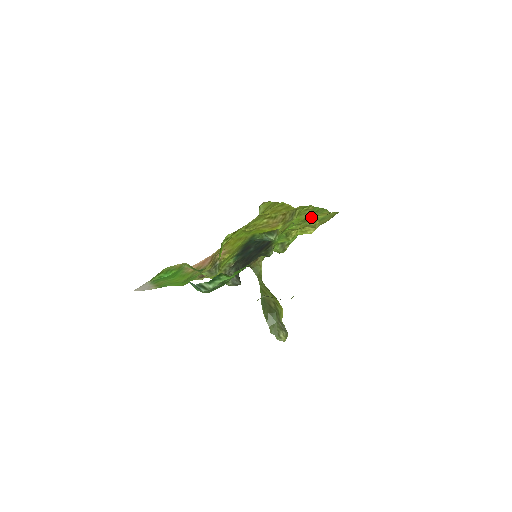
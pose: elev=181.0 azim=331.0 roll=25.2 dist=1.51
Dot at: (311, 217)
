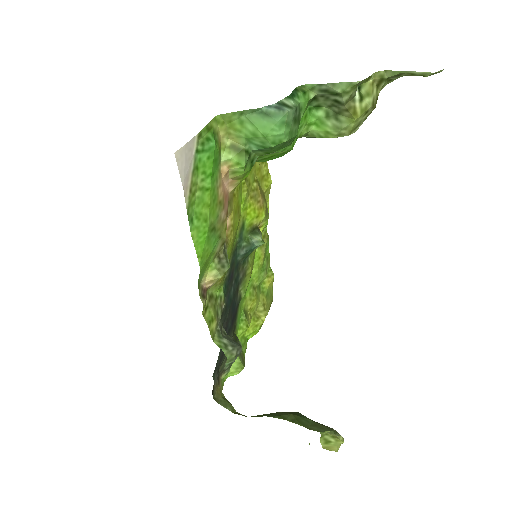
Dot at: (264, 270)
